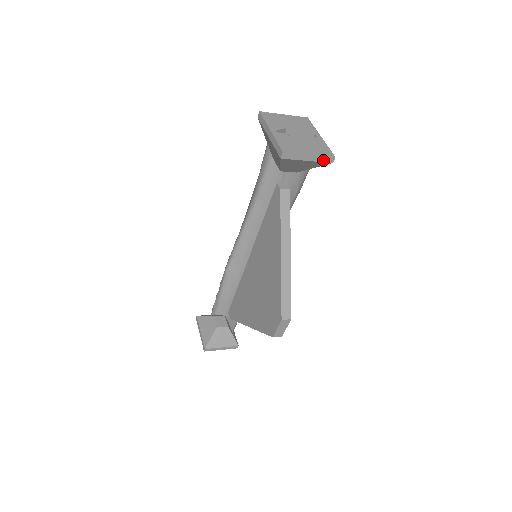
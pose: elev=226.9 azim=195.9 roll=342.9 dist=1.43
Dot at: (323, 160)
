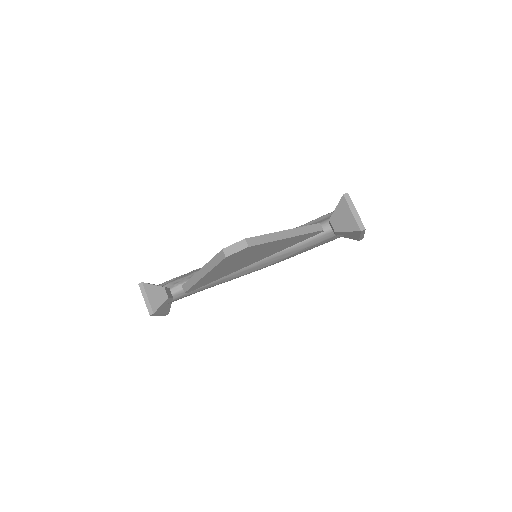
Dot at: (359, 223)
